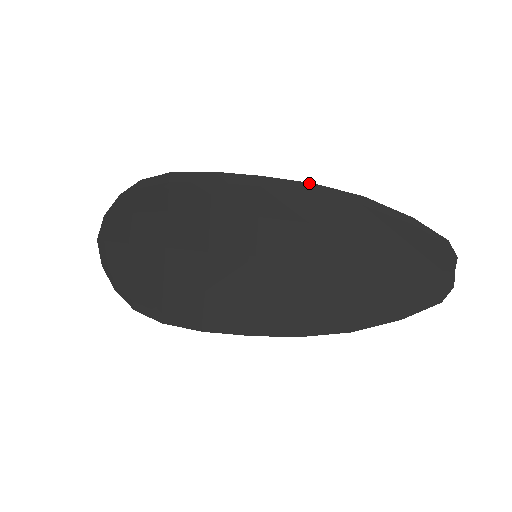
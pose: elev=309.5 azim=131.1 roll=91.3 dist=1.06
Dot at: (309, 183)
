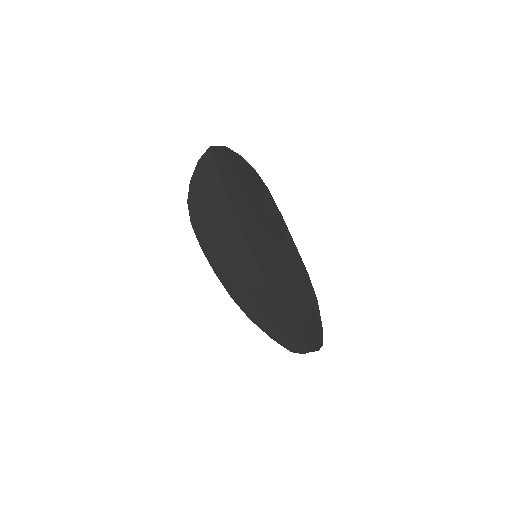
Dot at: occluded
